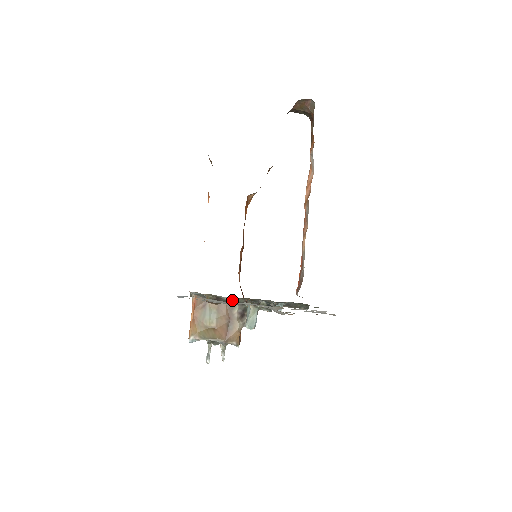
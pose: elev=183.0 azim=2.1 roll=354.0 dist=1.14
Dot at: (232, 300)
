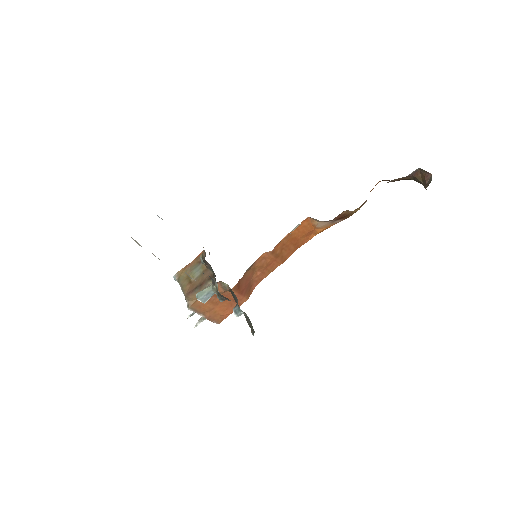
Dot at: occluded
